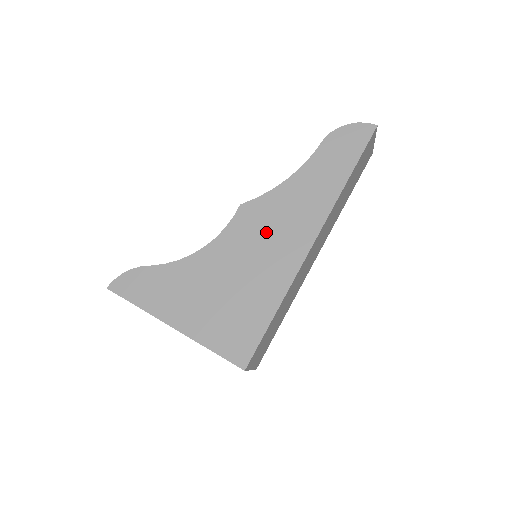
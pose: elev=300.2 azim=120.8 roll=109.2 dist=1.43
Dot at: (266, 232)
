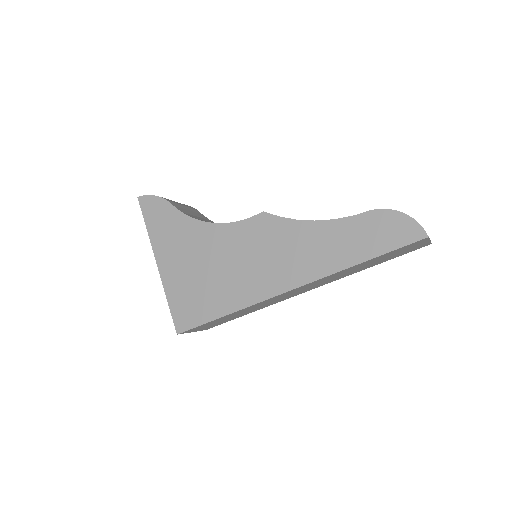
Dot at: (264, 251)
